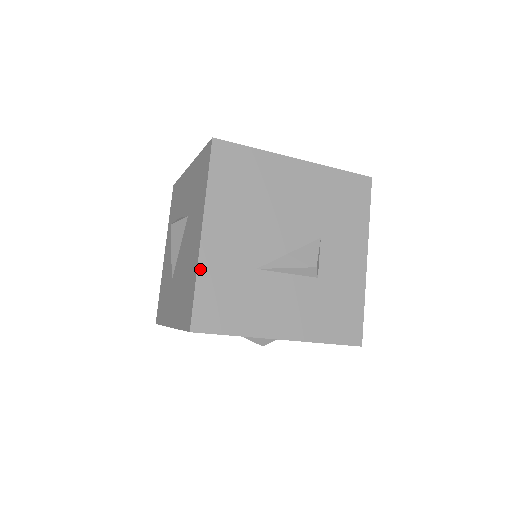
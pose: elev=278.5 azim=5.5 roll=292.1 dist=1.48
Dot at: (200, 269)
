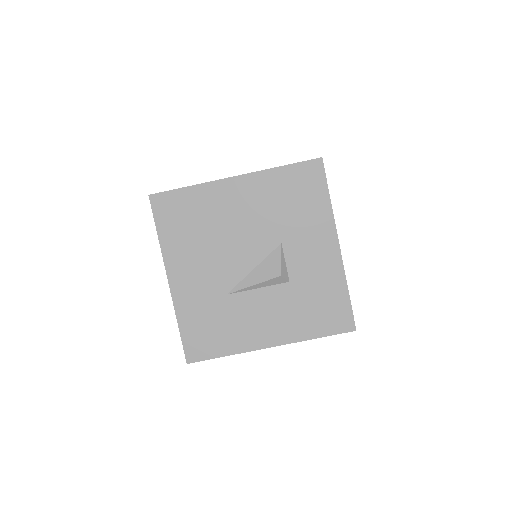
Dot at: (178, 312)
